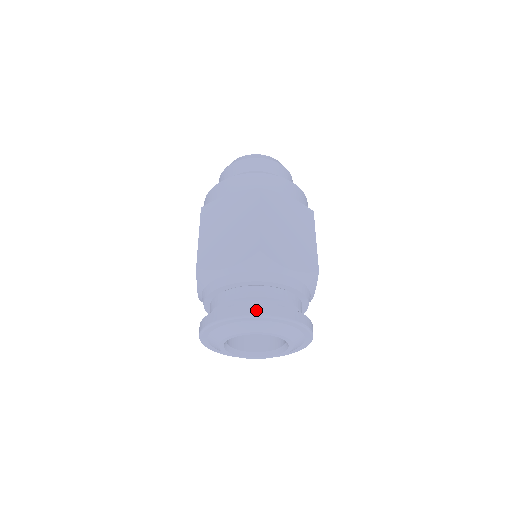
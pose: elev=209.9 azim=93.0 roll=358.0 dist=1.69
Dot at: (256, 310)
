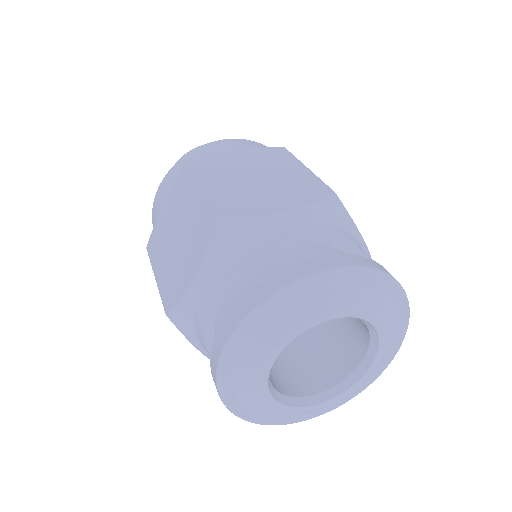
Dot at: (261, 293)
